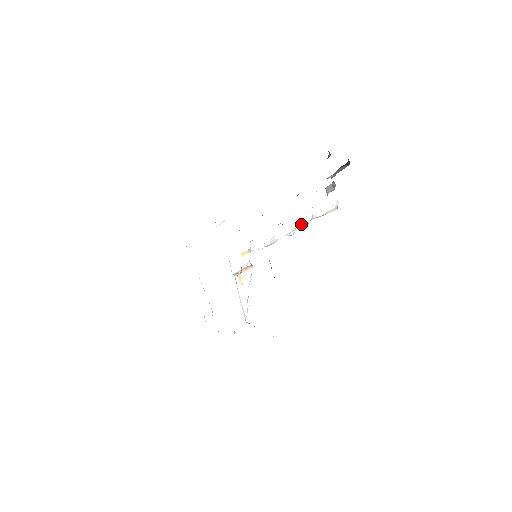
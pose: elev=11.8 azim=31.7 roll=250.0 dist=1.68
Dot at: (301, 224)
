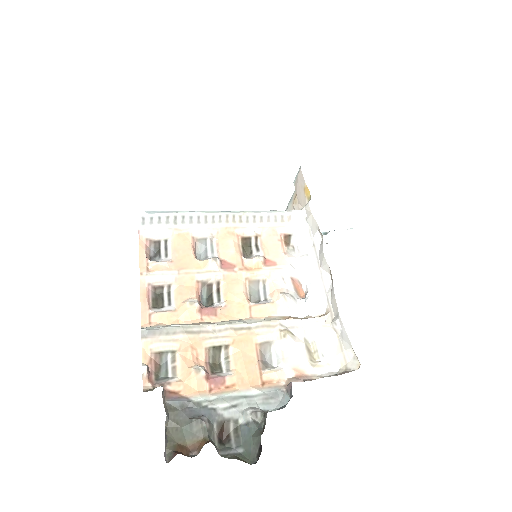
Dot at: (331, 296)
